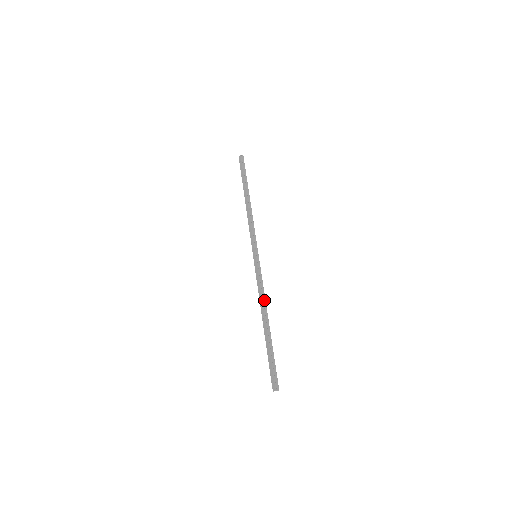
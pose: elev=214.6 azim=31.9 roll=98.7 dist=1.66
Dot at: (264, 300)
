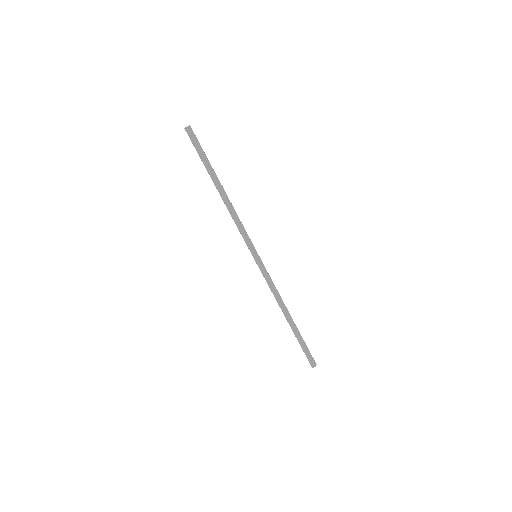
Dot at: (280, 298)
